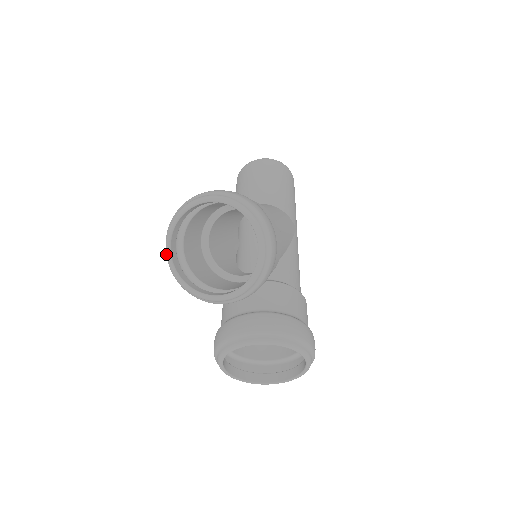
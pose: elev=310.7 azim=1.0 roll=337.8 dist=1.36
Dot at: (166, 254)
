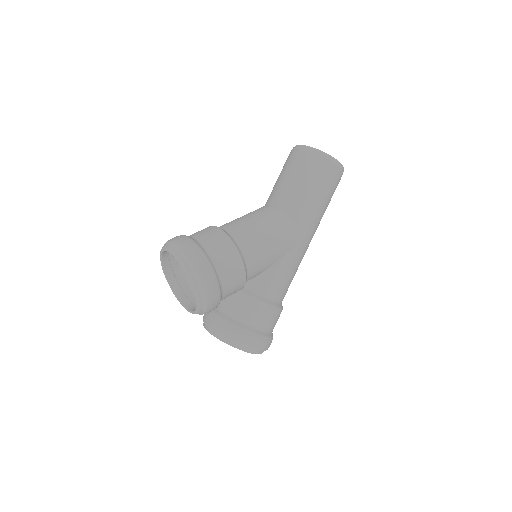
Dot at: (162, 265)
